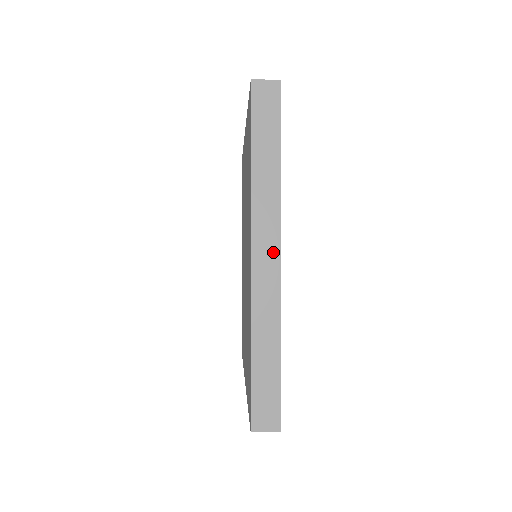
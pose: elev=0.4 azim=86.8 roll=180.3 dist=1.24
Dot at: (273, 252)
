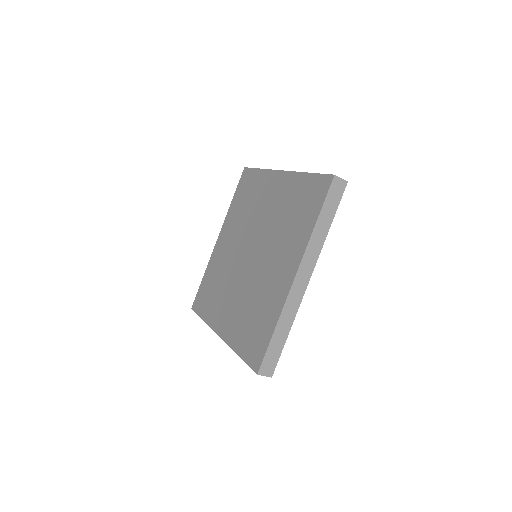
Dot at: occluded
